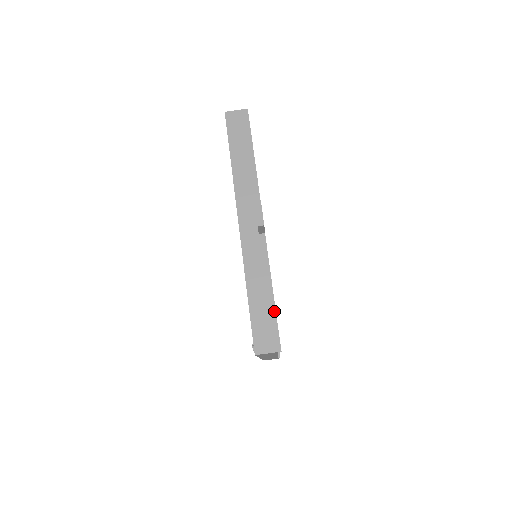
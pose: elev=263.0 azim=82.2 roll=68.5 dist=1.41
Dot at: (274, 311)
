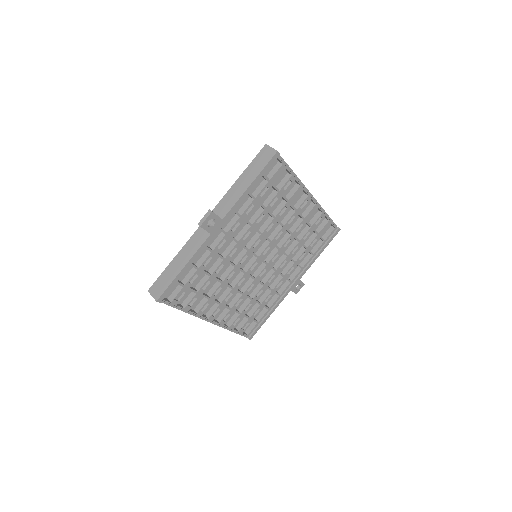
Dot at: (173, 279)
